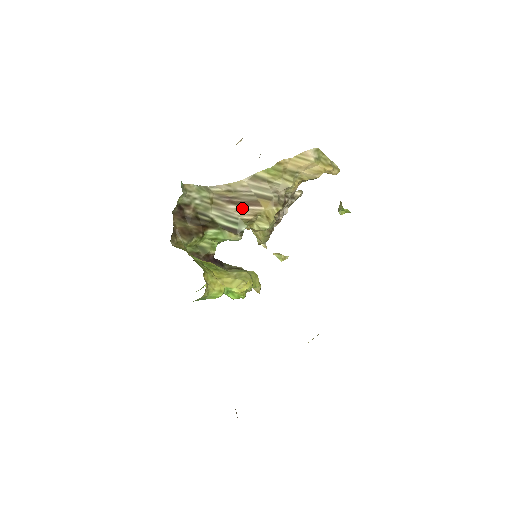
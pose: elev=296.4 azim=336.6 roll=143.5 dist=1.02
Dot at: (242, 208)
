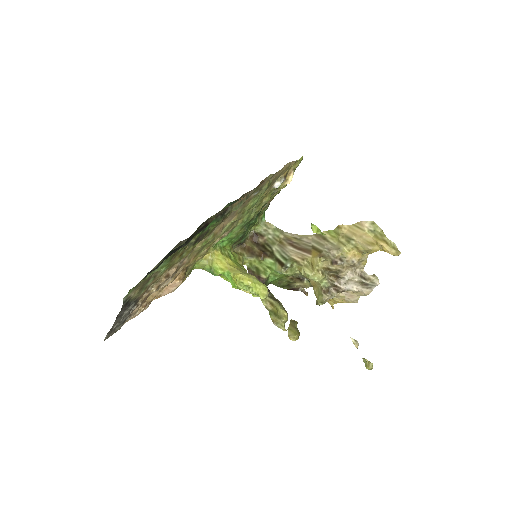
Dot at: (297, 251)
